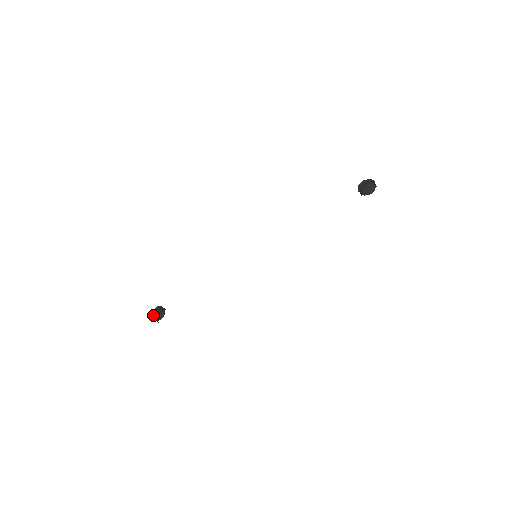
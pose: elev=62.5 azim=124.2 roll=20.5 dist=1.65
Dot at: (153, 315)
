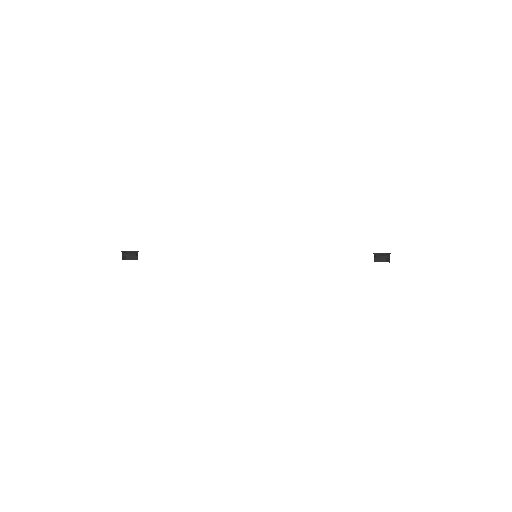
Dot at: (123, 253)
